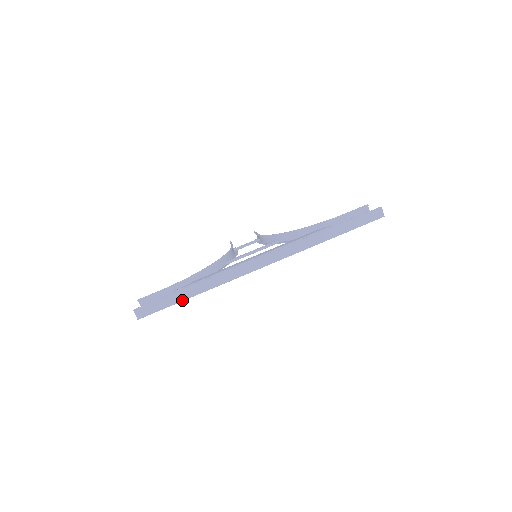
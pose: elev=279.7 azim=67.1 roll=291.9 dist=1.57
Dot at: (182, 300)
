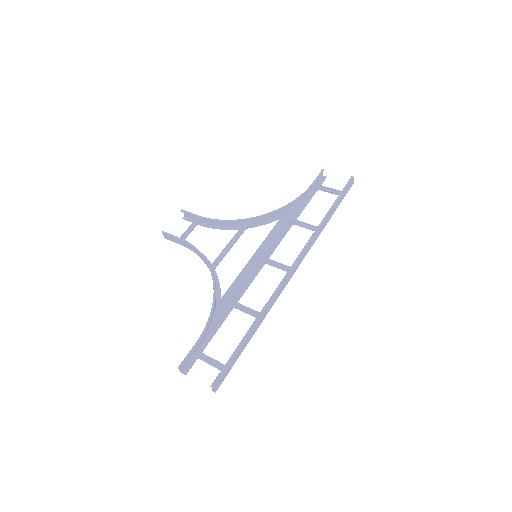
Dot at: (246, 345)
